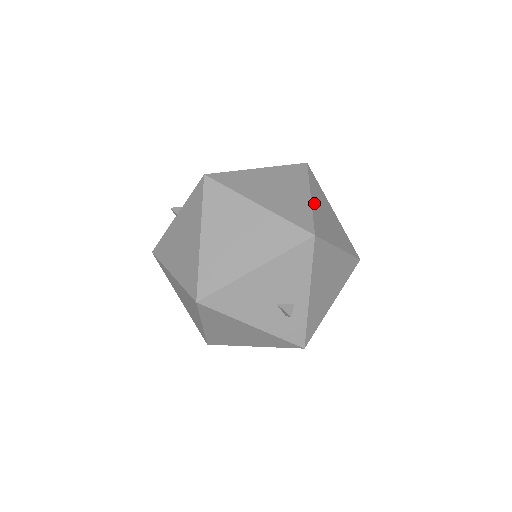
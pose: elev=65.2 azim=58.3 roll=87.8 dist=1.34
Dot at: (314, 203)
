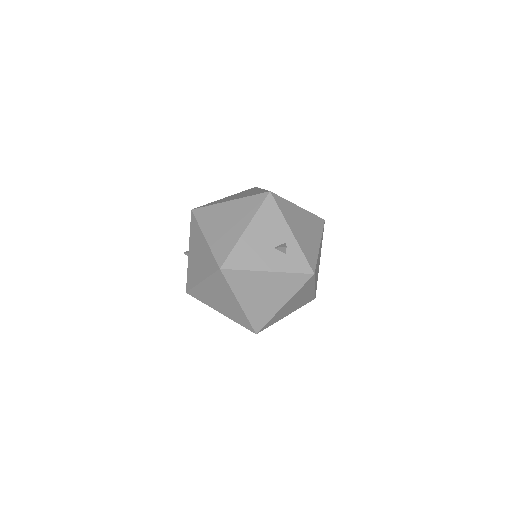
Dot at: occluded
